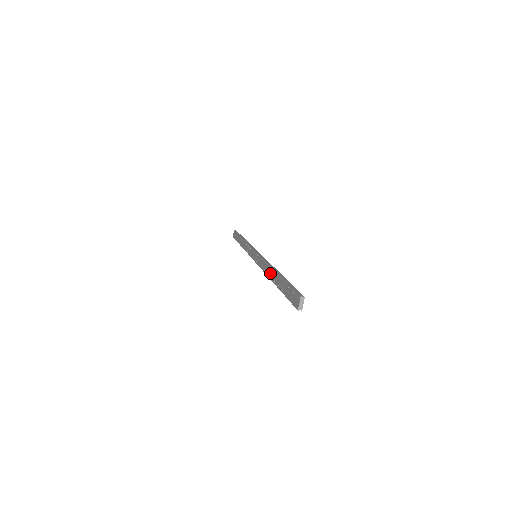
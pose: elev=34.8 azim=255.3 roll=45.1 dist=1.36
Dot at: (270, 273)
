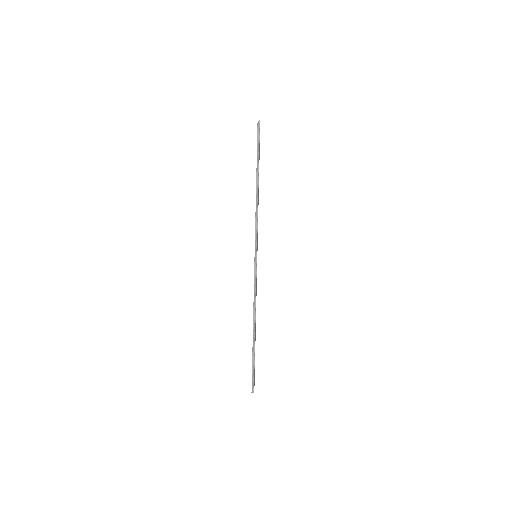
Dot at: (253, 318)
